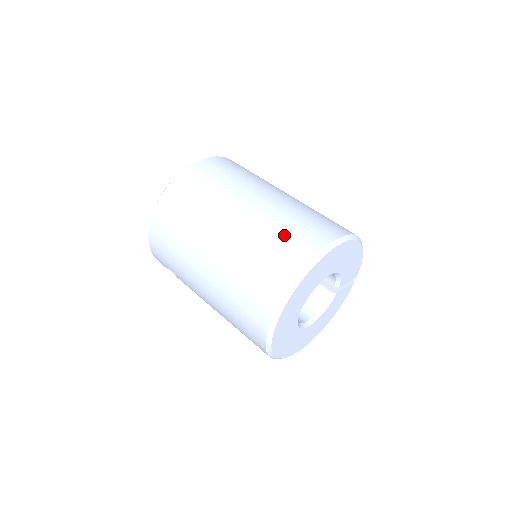
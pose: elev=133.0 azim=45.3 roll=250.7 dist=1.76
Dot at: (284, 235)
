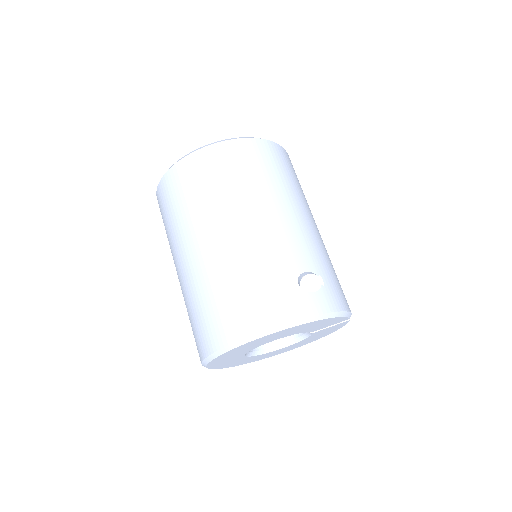
Dot at: (211, 306)
